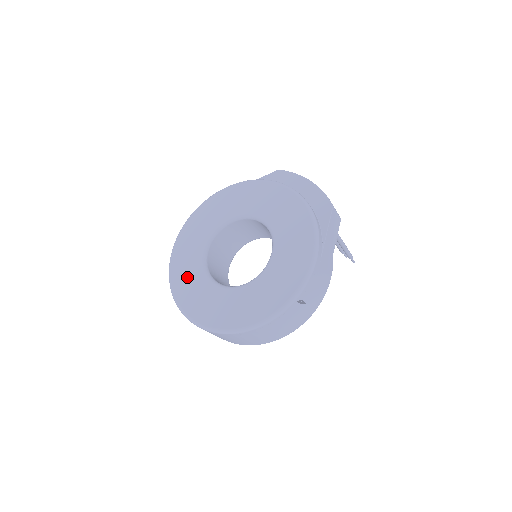
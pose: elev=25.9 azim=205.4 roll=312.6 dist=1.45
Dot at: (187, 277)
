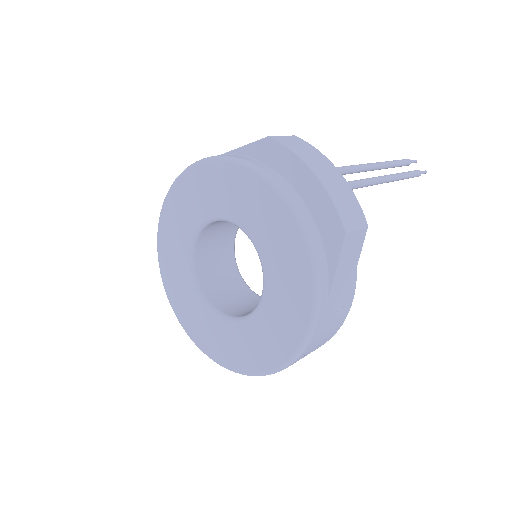
Dot at: (177, 283)
